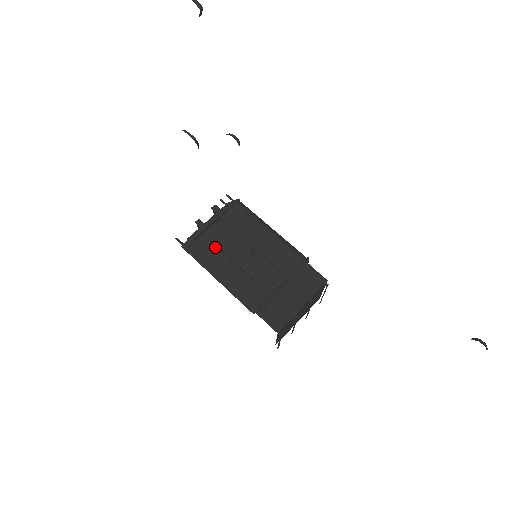
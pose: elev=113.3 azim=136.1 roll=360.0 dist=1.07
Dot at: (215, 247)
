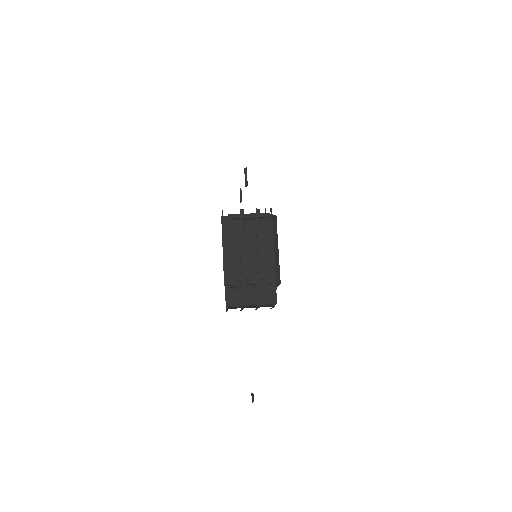
Dot at: (239, 232)
